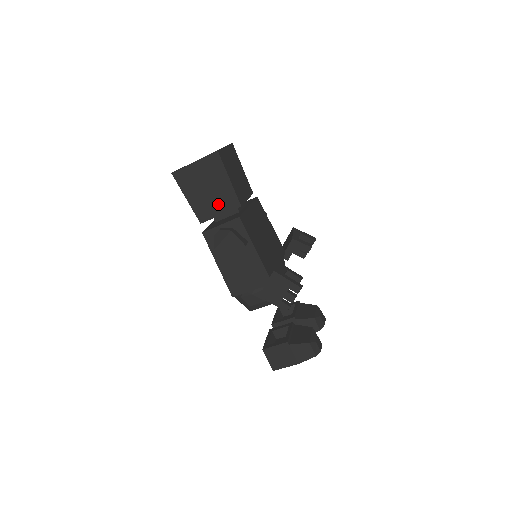
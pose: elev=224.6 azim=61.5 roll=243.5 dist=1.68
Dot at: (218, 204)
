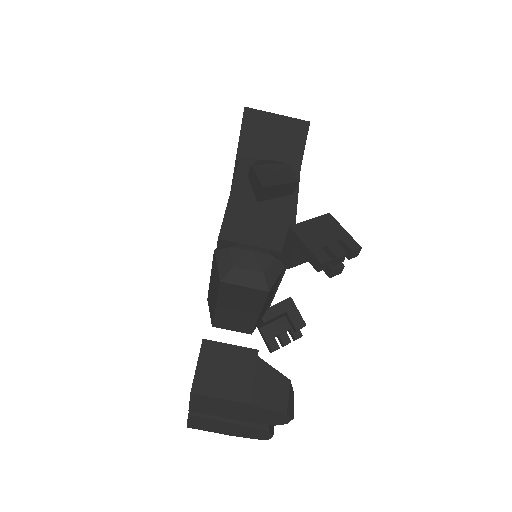
Dot at: (273, 157)
